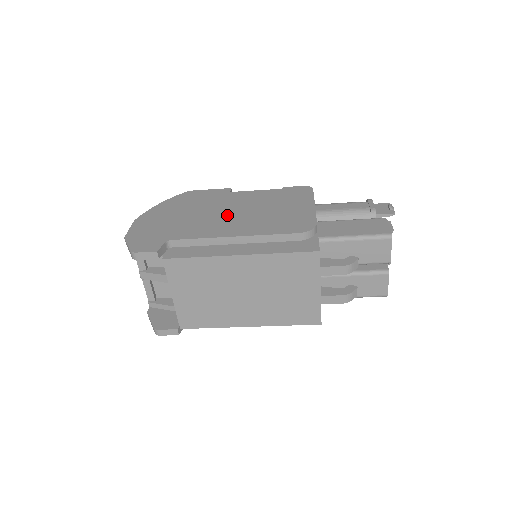
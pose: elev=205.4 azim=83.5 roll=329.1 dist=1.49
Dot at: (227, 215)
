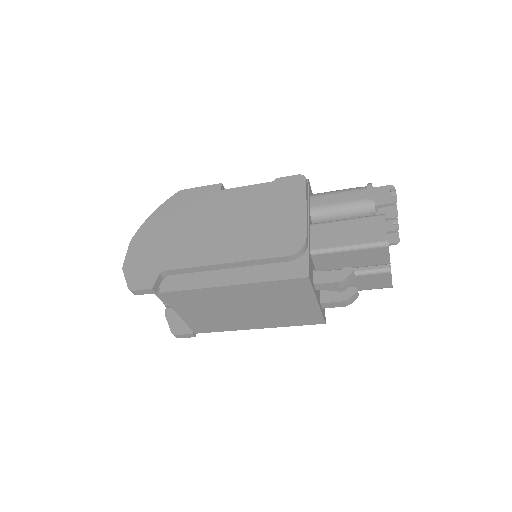
Dot at: (217, 229)
